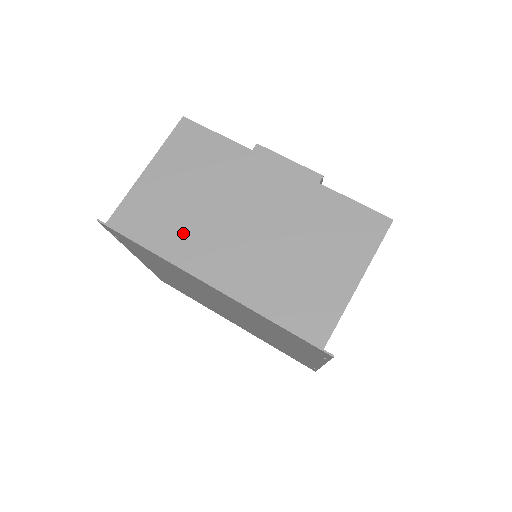
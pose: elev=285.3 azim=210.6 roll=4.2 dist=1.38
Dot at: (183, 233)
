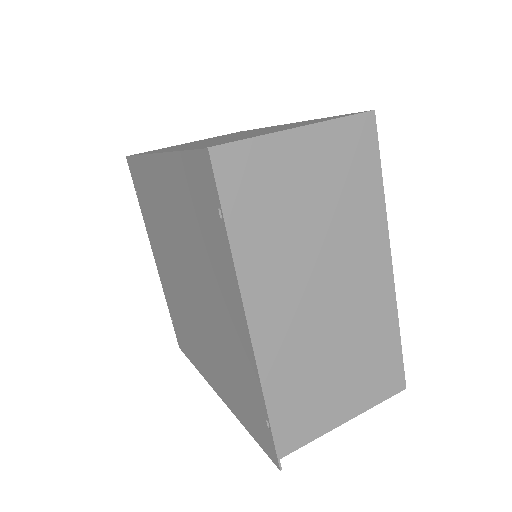
Dot at: occluded
